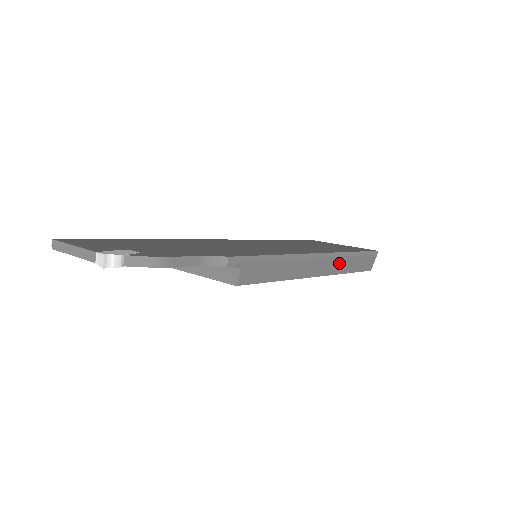
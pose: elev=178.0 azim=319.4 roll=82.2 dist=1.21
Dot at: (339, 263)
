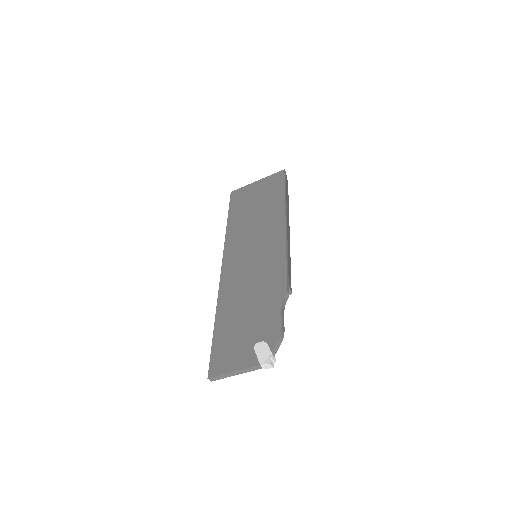
Dot at: (287, 208)
